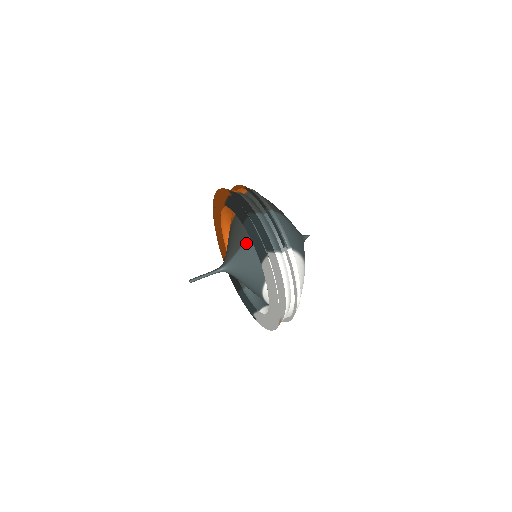
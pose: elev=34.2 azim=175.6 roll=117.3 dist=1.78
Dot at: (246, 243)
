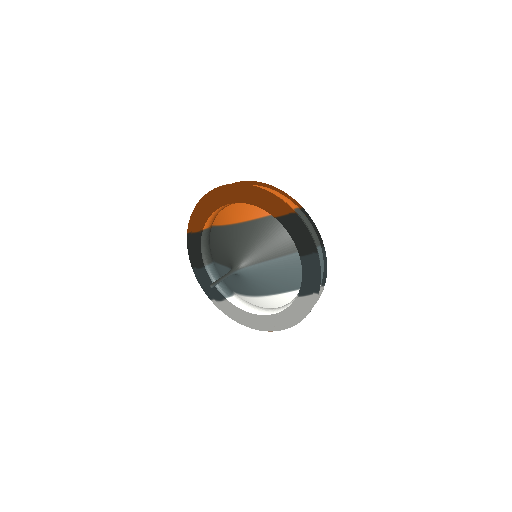
Dot at: (278, 260)
